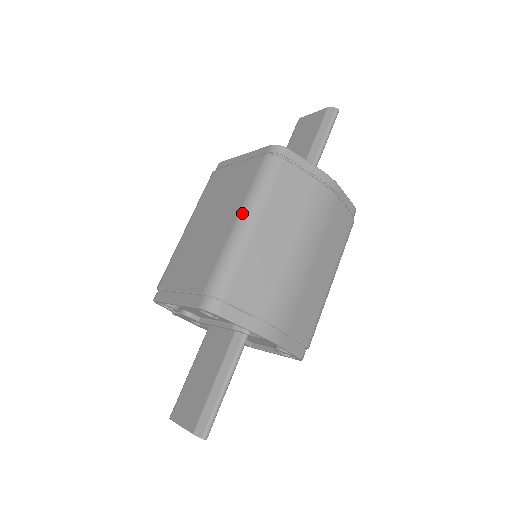
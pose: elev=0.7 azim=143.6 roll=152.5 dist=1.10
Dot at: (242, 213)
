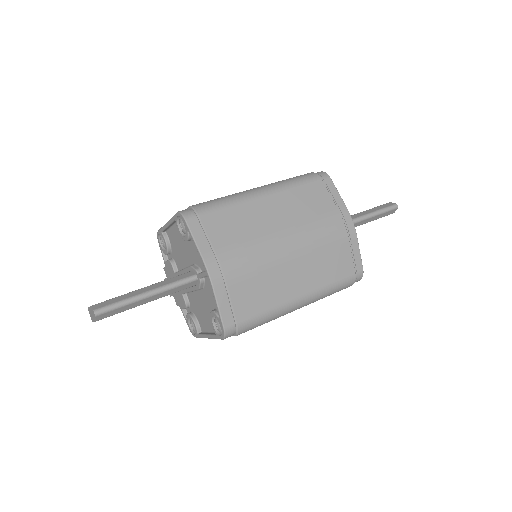
Dot at: (262, 186)
